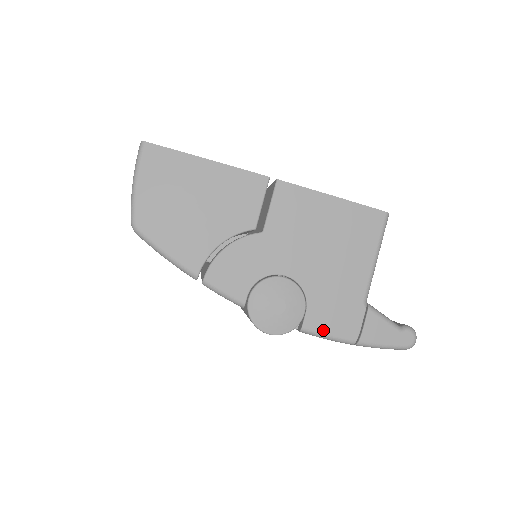
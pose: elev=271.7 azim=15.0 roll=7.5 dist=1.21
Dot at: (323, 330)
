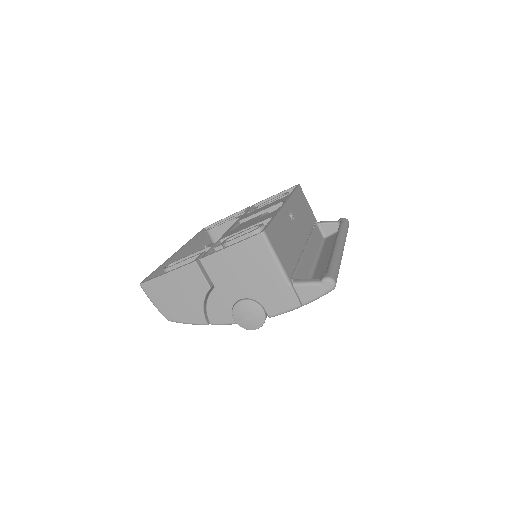
Dot at: (279, 311)
